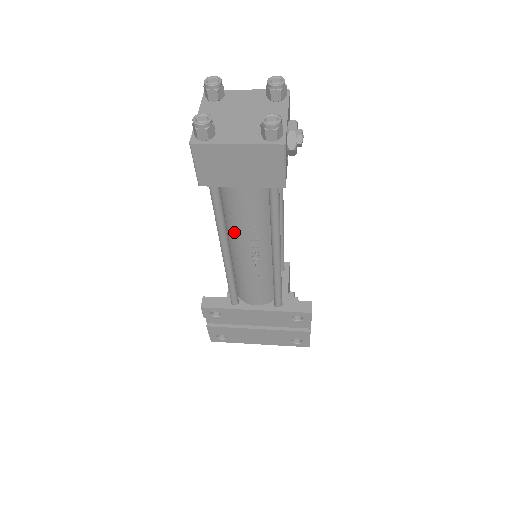
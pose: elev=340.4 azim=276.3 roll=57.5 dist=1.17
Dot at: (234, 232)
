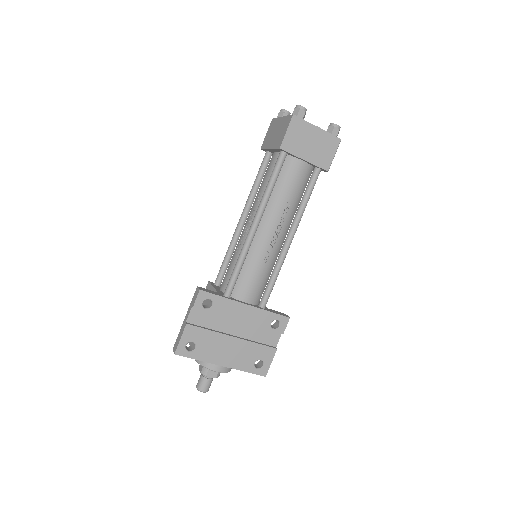
Dot at: (271, 207)
